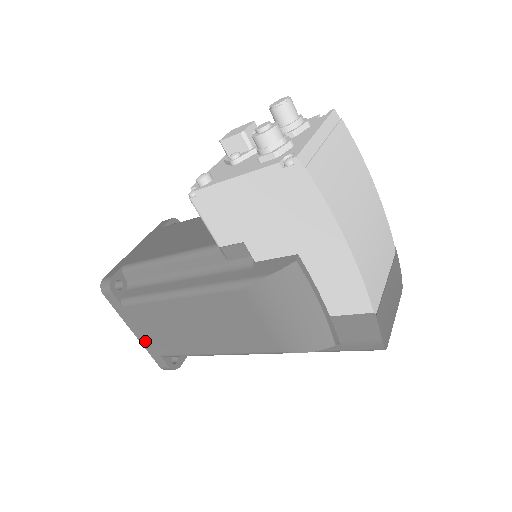
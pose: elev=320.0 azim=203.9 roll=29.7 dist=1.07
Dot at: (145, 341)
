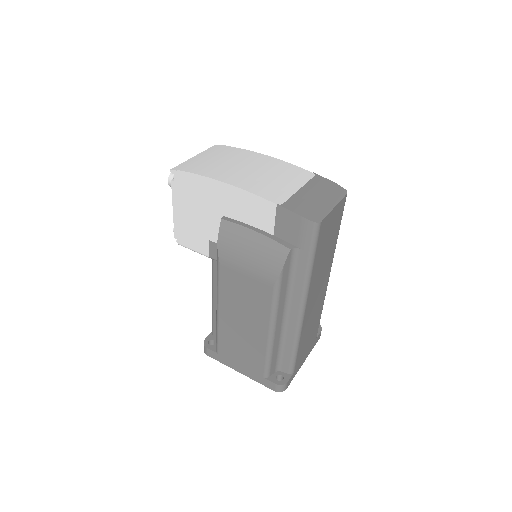
Dot at: (248, 373)
